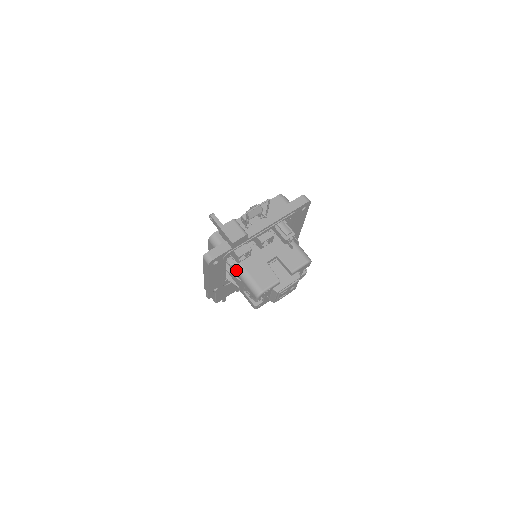
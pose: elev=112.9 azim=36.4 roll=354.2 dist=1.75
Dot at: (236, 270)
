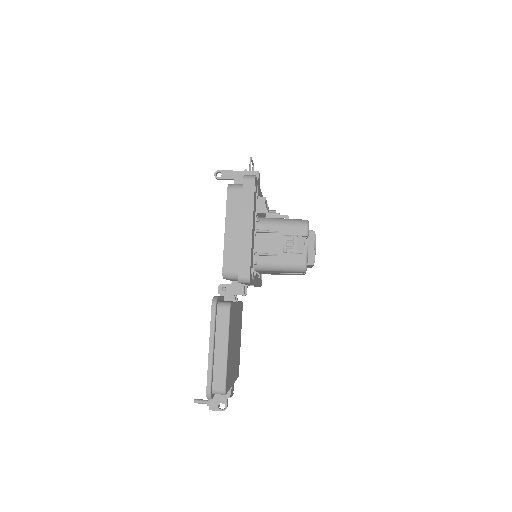
Dot at: (266, 222)
